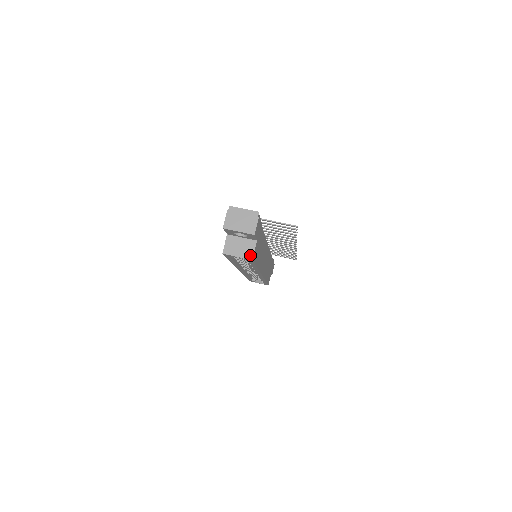
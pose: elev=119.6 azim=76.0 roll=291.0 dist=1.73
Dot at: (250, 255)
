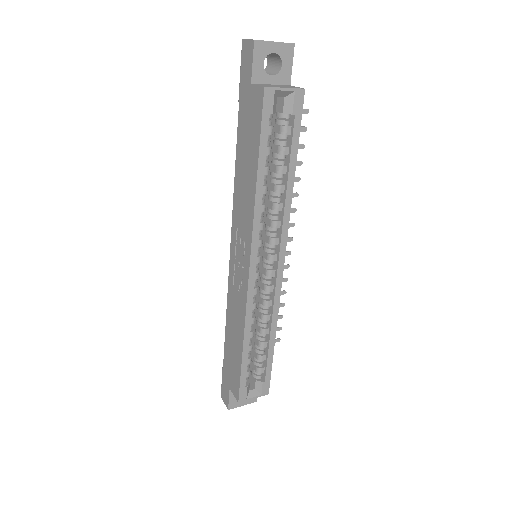
Dot at: (297, 88)
